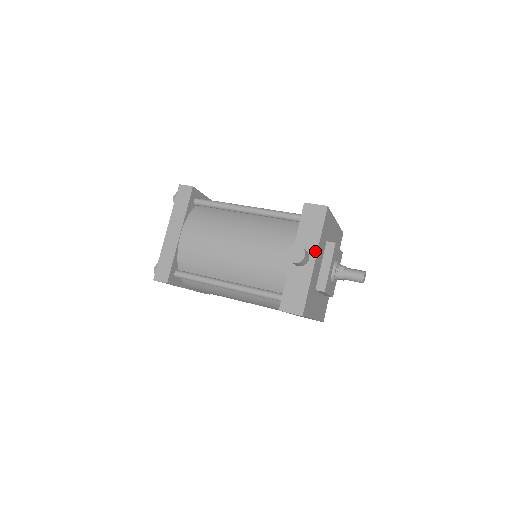
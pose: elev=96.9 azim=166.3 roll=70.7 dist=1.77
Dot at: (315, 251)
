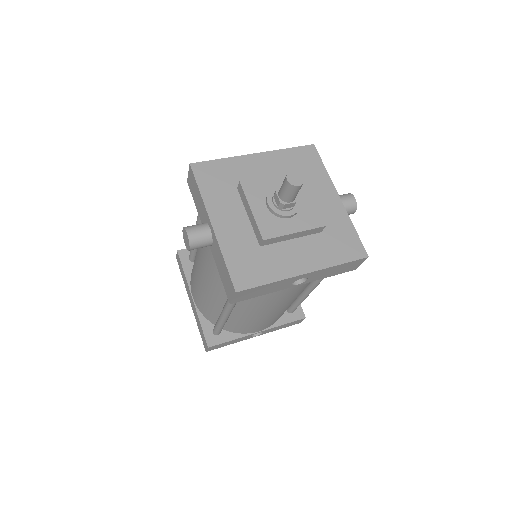
Dot at: (207, 216)
